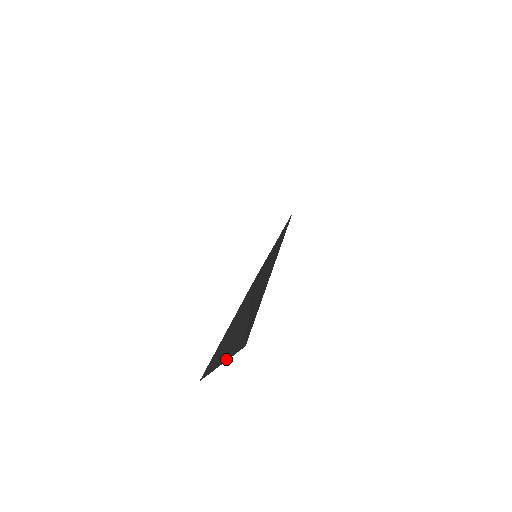
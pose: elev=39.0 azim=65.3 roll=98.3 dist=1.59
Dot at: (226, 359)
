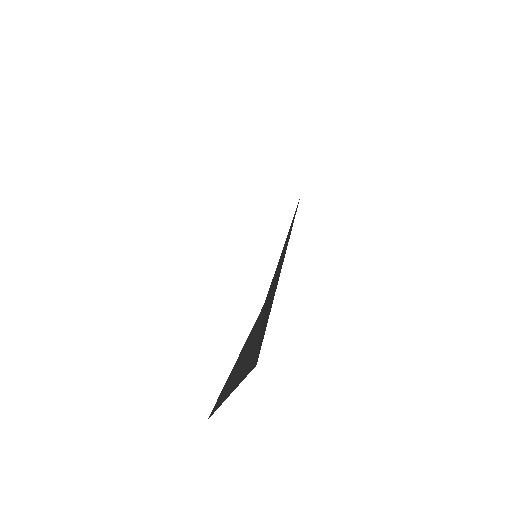
Dot at: (236, 386)
